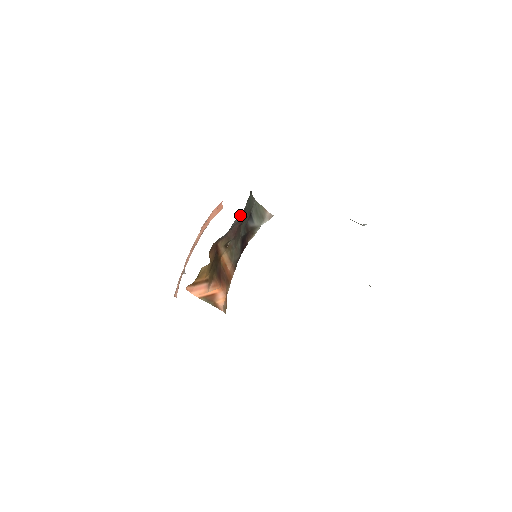
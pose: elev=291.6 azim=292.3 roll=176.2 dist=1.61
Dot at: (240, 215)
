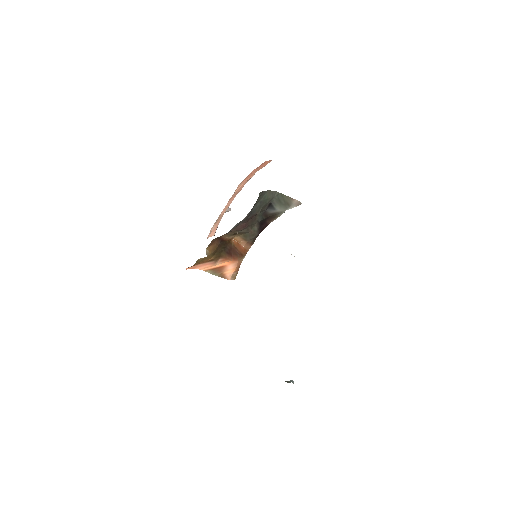
Dot at: (242, 220)
